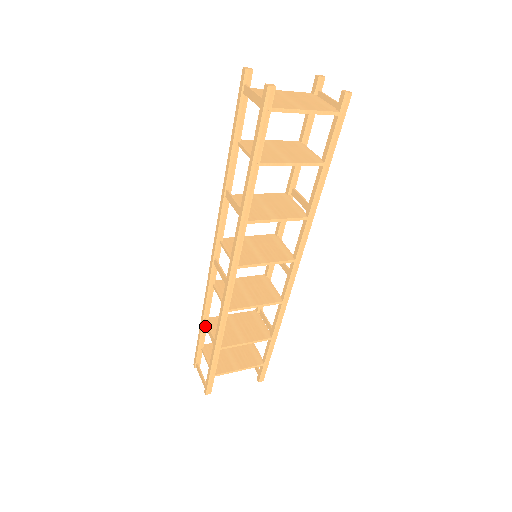
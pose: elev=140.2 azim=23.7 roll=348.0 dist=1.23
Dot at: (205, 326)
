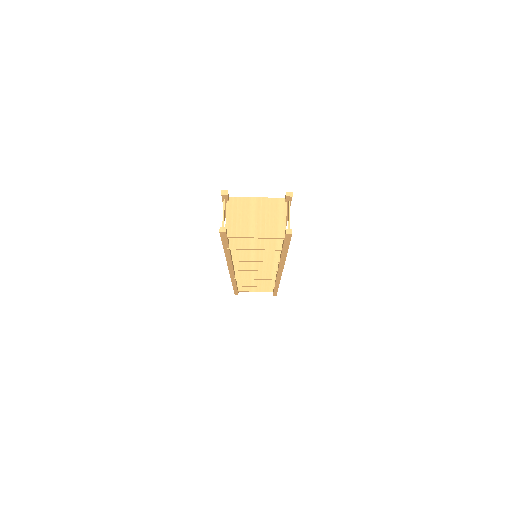
Dot at: occluded
